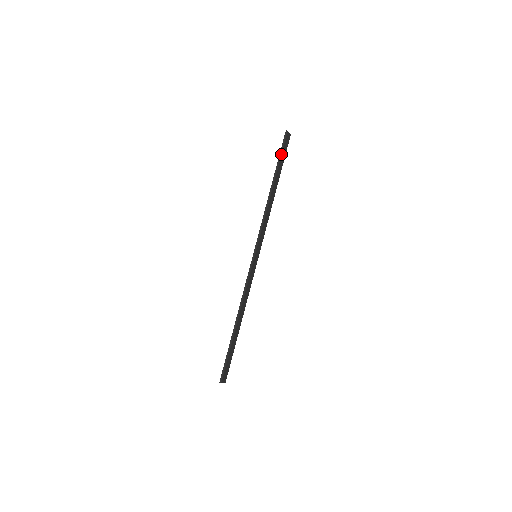
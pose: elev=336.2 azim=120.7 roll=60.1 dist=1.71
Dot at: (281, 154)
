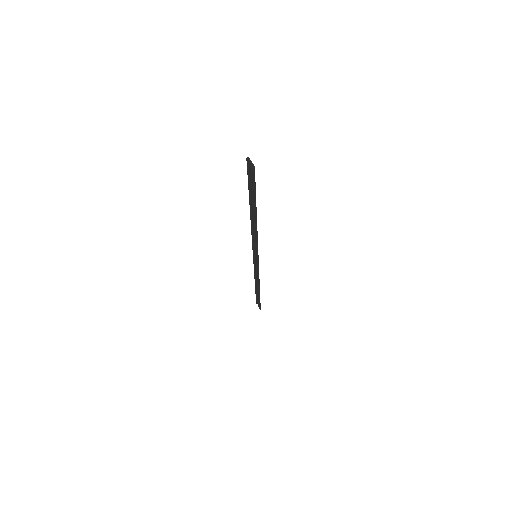
Dot at: (255, 191)
